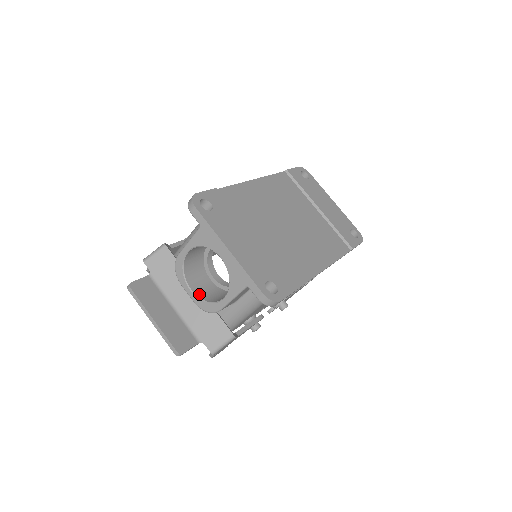
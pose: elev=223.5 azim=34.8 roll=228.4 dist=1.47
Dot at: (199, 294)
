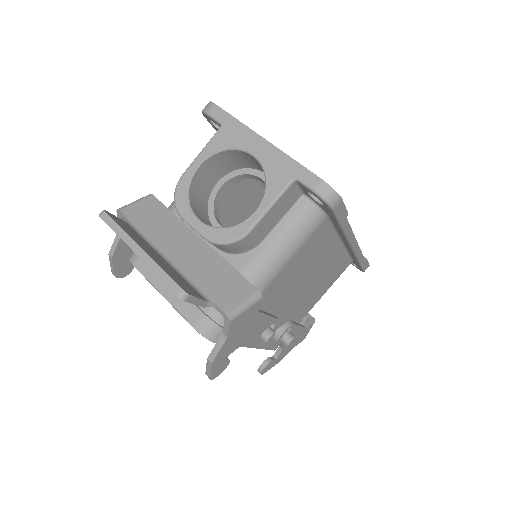
Dot at: (210, 226)
